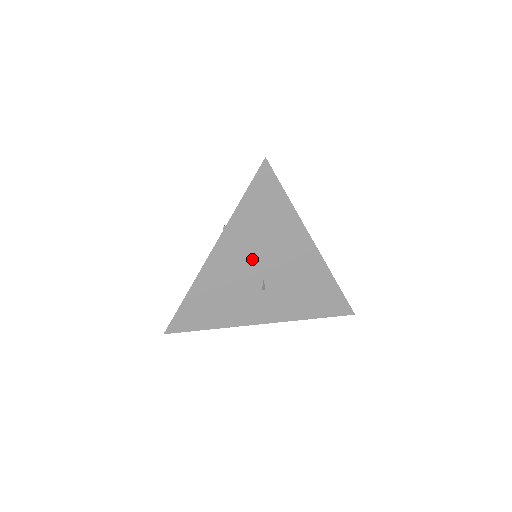
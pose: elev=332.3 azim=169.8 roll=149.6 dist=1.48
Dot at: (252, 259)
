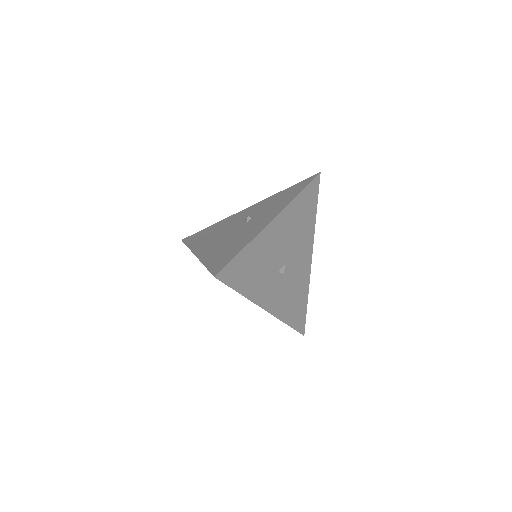
Dot at: (287, 243)
